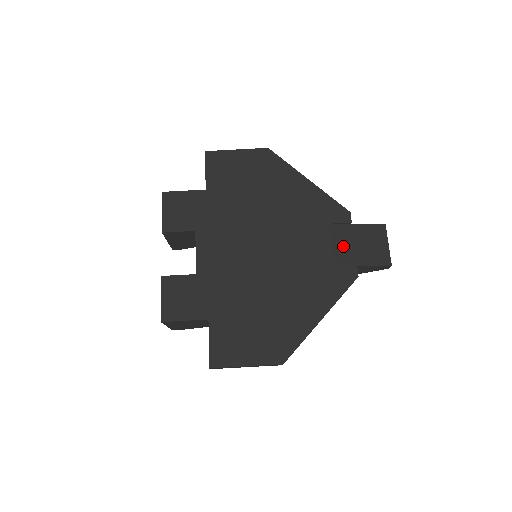
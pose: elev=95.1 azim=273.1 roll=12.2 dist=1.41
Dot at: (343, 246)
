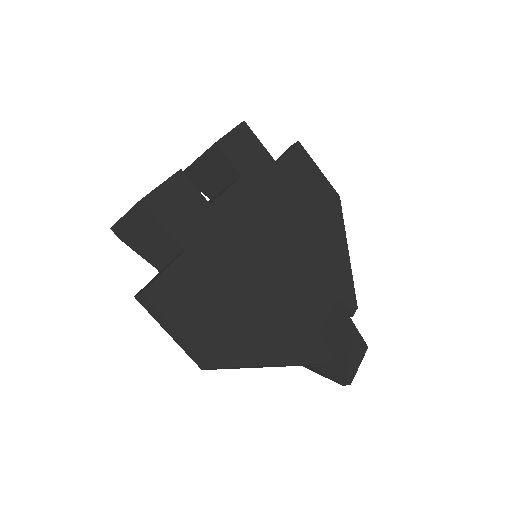
Dot at: (334, 326)
